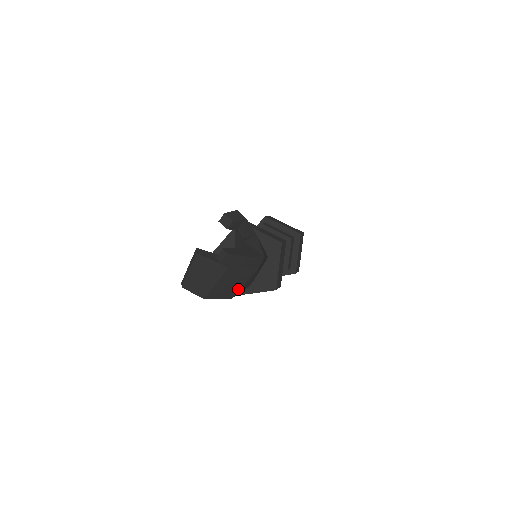
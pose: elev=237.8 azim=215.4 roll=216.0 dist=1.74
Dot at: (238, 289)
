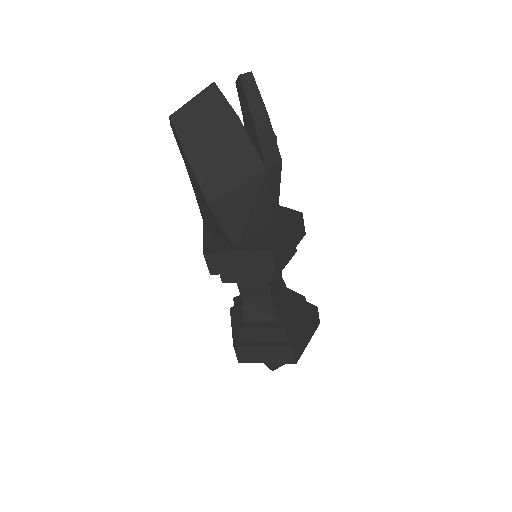
Dot at: (228, 189)
